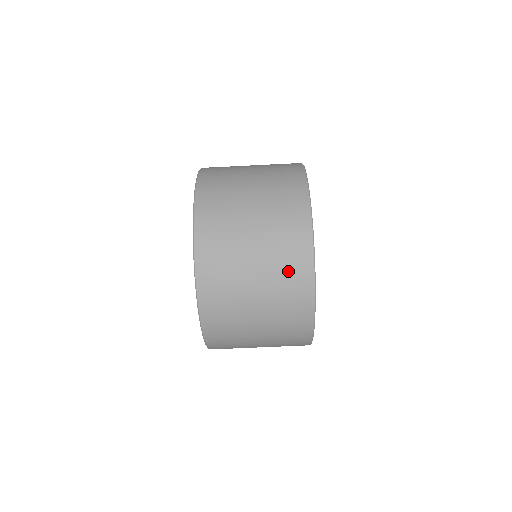
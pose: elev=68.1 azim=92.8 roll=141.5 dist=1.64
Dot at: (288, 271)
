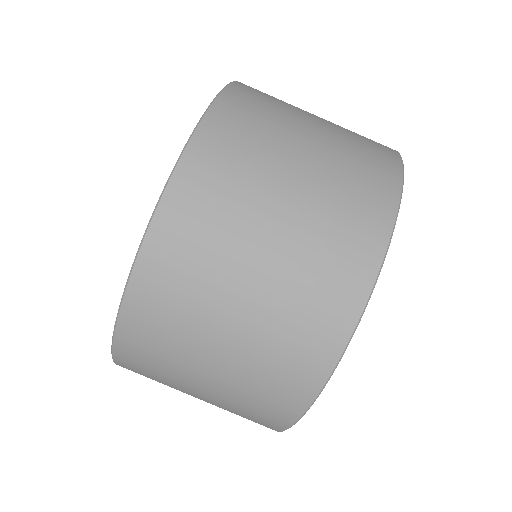
Dot at: (322, 279)
